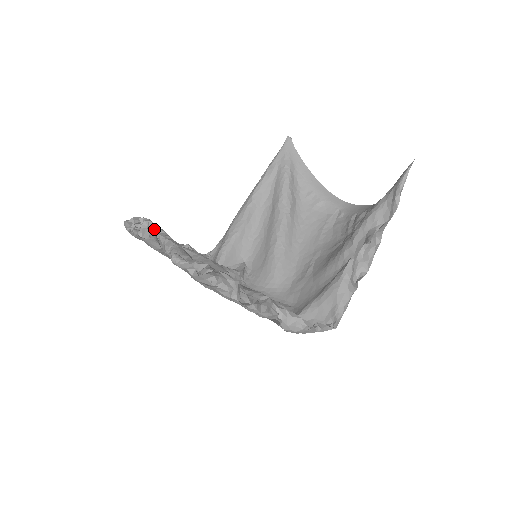
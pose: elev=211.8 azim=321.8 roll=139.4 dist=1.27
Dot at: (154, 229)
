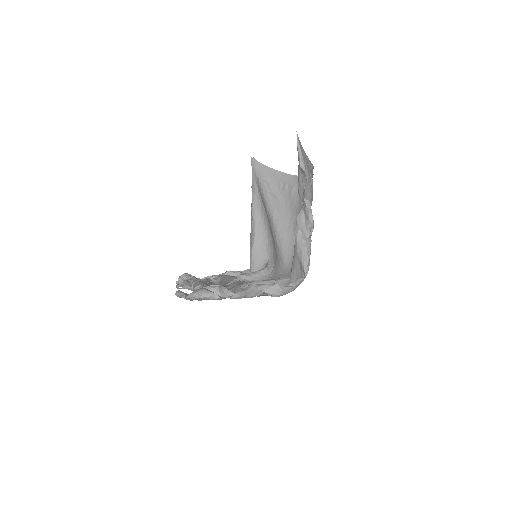
Dot at: occluded
